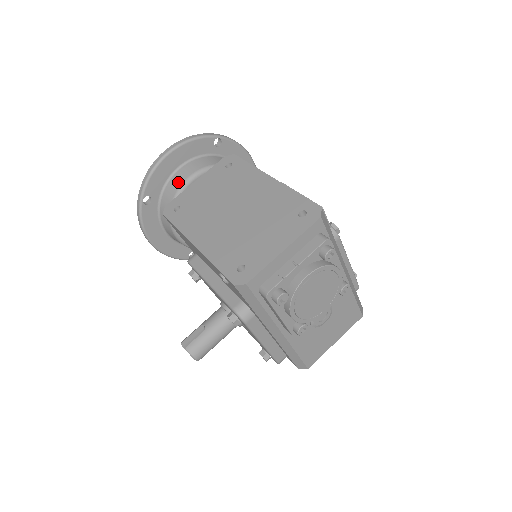
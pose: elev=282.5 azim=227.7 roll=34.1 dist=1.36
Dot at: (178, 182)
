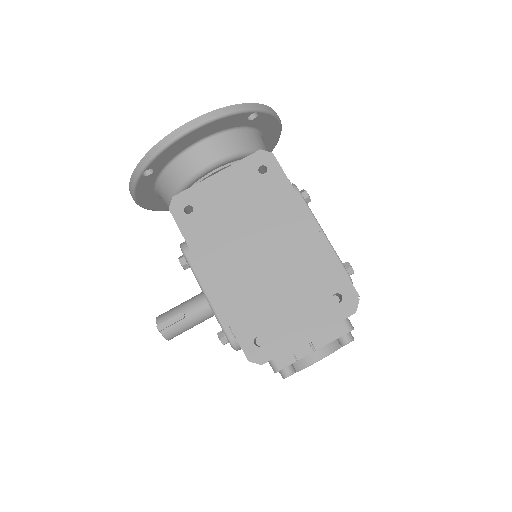
Dot at: (193, 165)
